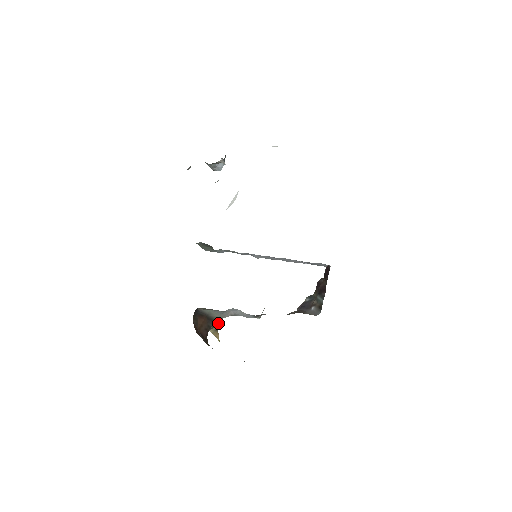
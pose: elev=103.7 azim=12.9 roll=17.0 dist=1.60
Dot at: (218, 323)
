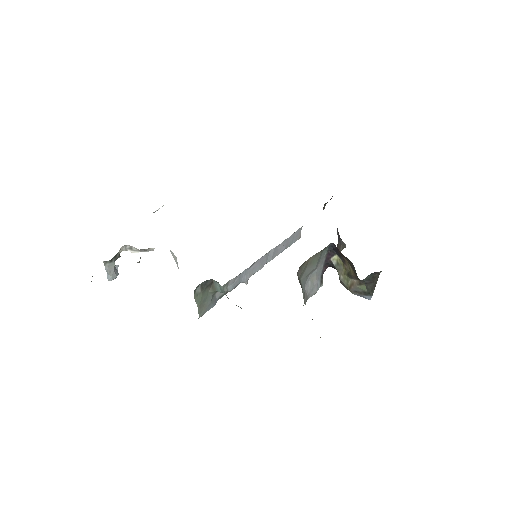
Dot at: occluded
